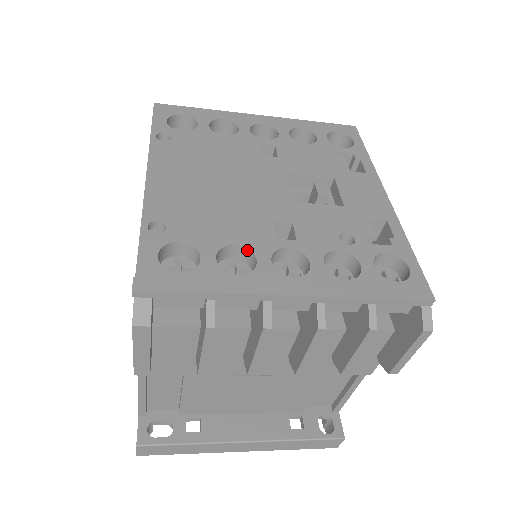
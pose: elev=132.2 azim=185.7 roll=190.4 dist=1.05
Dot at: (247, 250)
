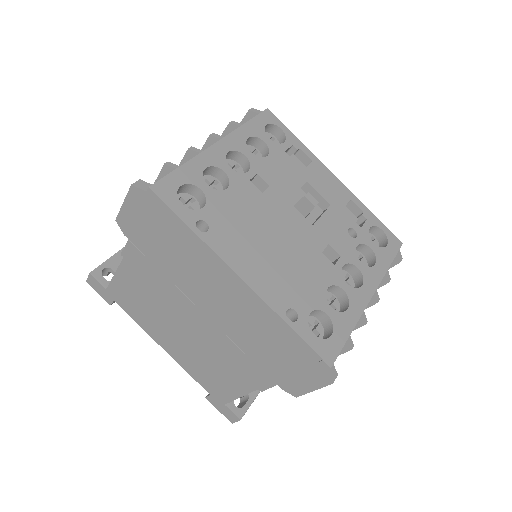
Dot at: (332, 286)
